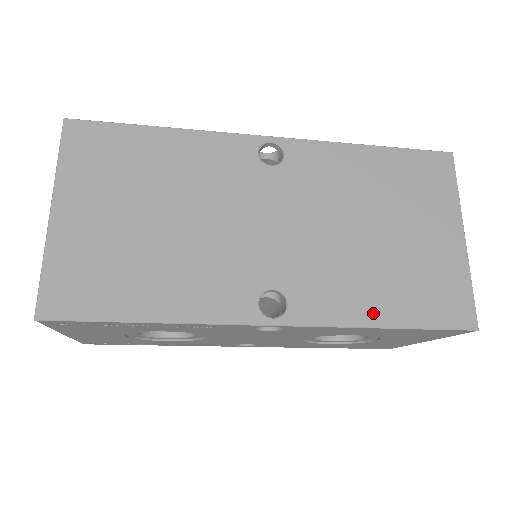
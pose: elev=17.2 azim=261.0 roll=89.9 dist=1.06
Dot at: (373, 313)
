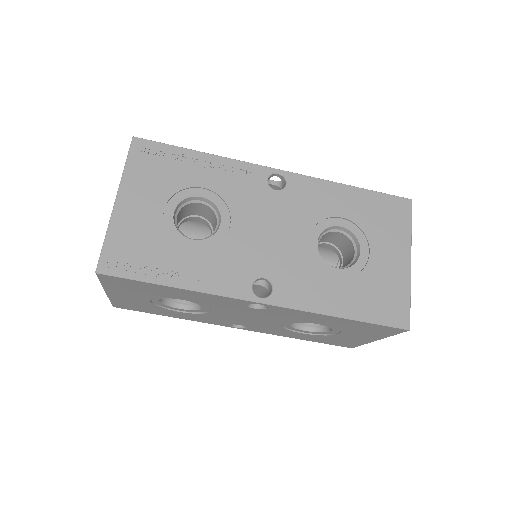
Dot at: occluded
